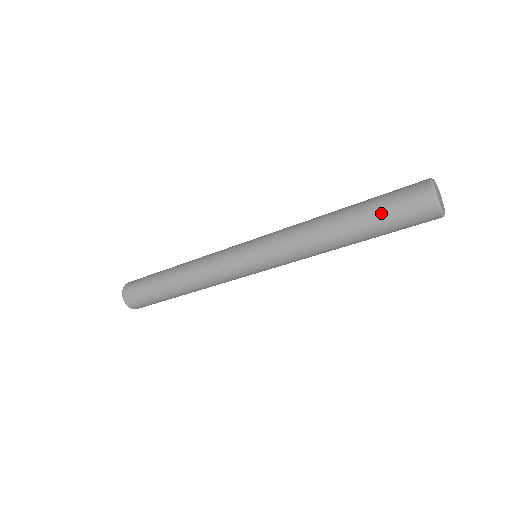
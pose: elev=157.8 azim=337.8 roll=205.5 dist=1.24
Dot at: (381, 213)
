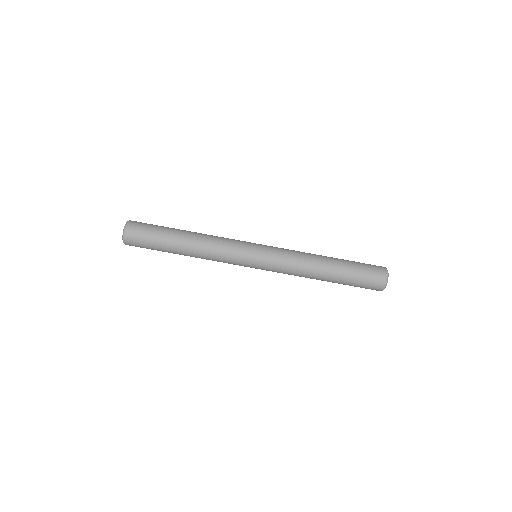
Dot at: (354, 279)
